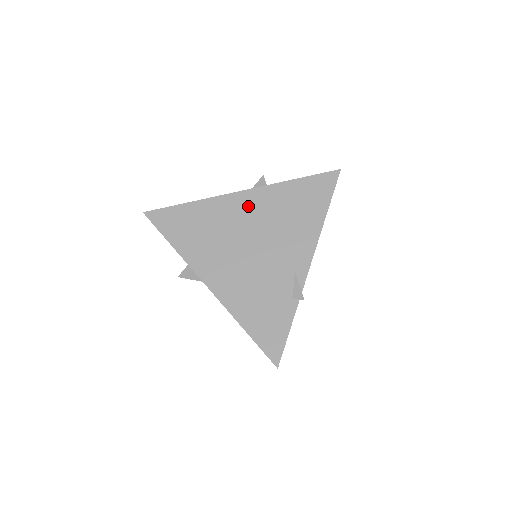
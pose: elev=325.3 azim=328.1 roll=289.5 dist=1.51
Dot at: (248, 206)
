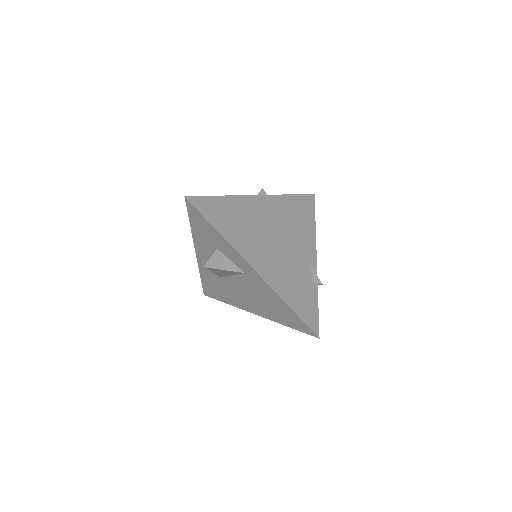
Dot at: (266, 208)
